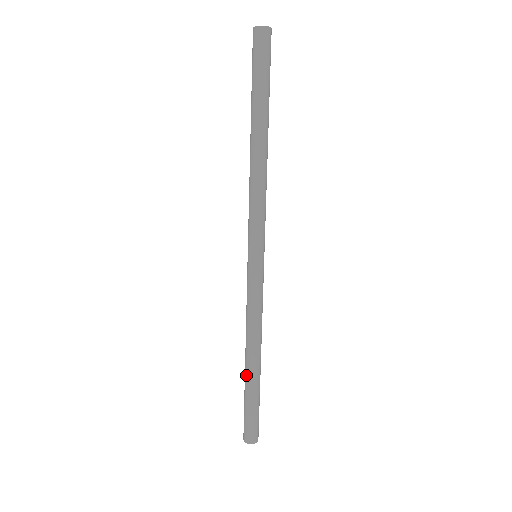
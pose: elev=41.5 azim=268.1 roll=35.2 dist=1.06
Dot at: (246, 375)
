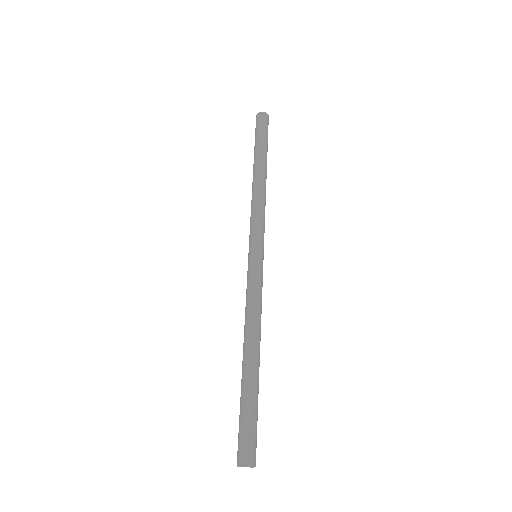
Dot at: occluded
